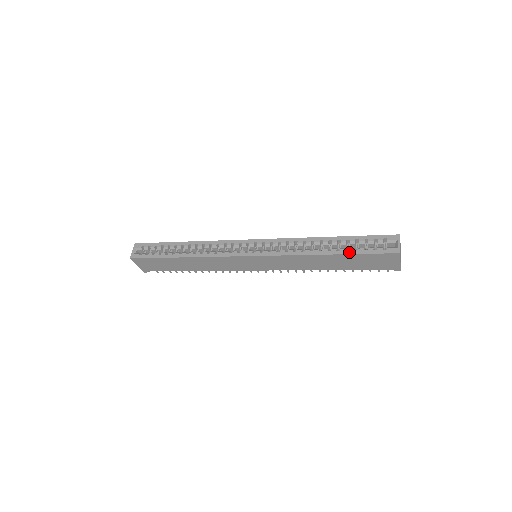
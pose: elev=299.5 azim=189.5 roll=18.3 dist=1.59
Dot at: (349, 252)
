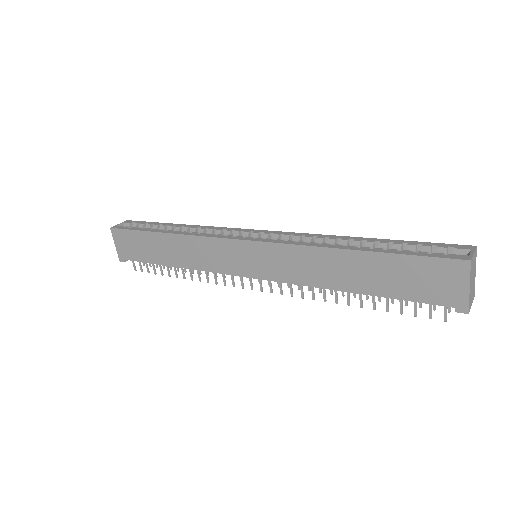
Dot at: (387, 251)
